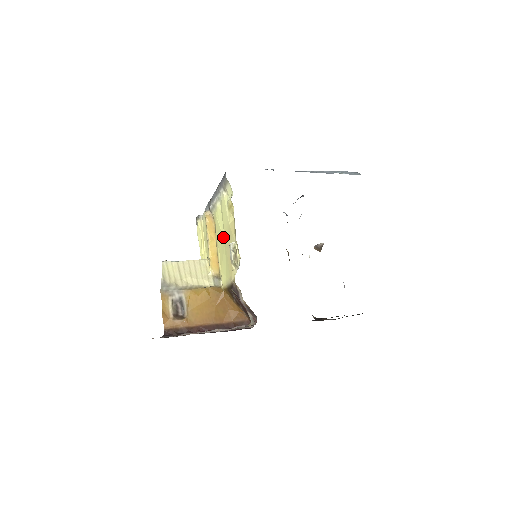
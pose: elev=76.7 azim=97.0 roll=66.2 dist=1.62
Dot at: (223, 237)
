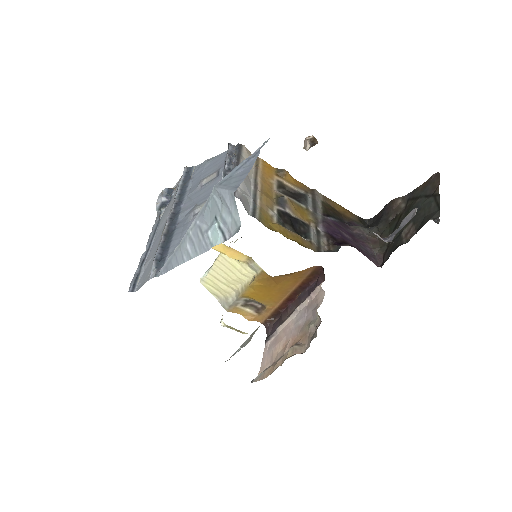
Dot at: occluded
